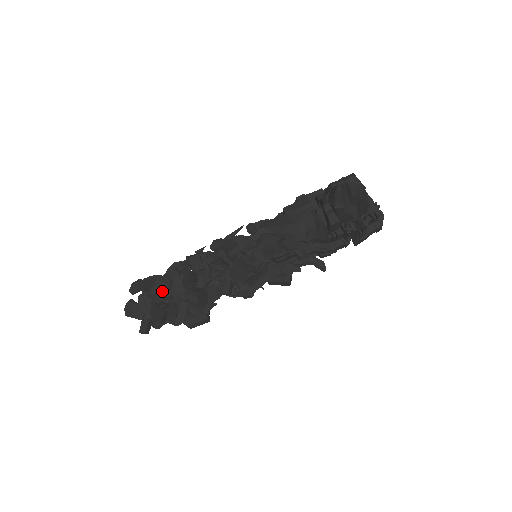
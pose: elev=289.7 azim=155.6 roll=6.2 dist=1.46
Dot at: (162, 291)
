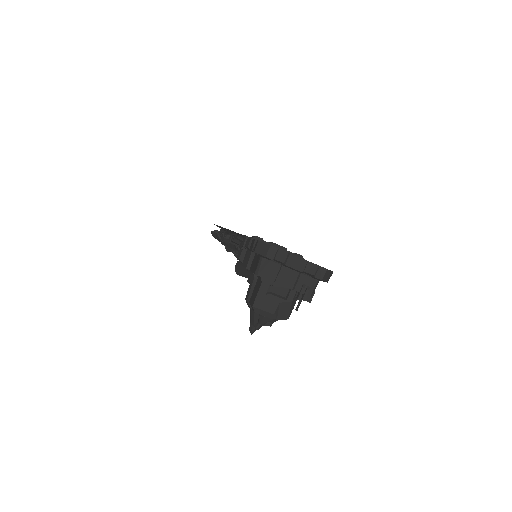
Dot at: occluded
